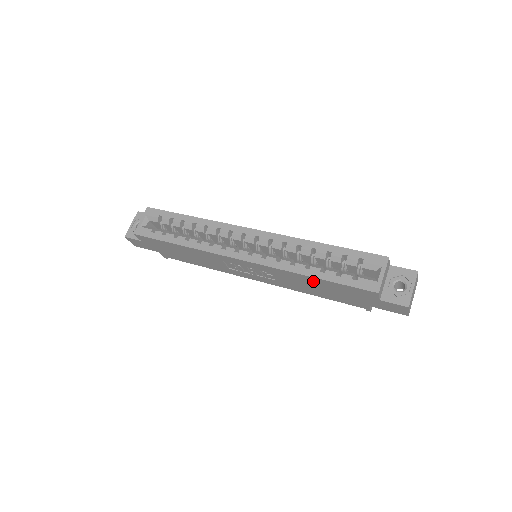
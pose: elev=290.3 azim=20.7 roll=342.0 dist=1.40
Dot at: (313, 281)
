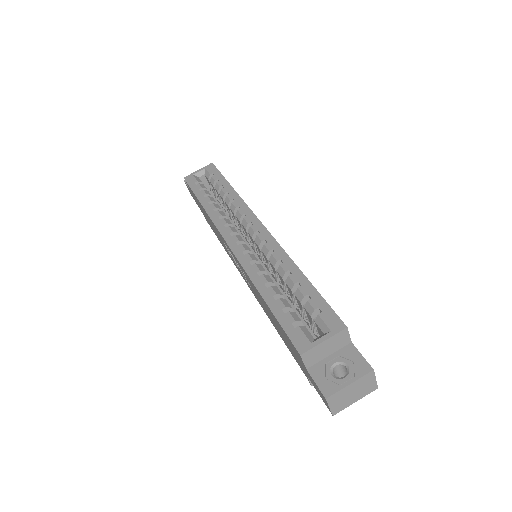
Dot at: (265, 304)
